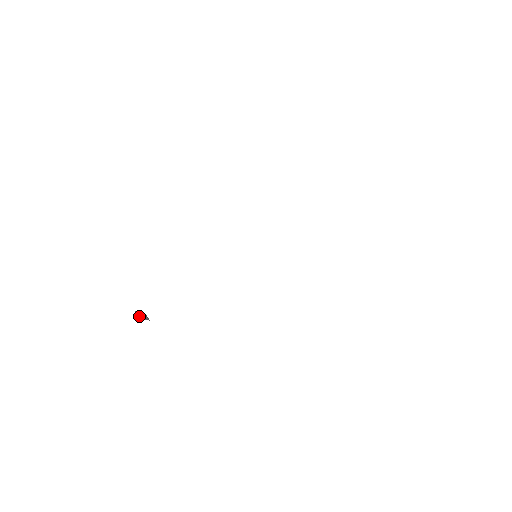
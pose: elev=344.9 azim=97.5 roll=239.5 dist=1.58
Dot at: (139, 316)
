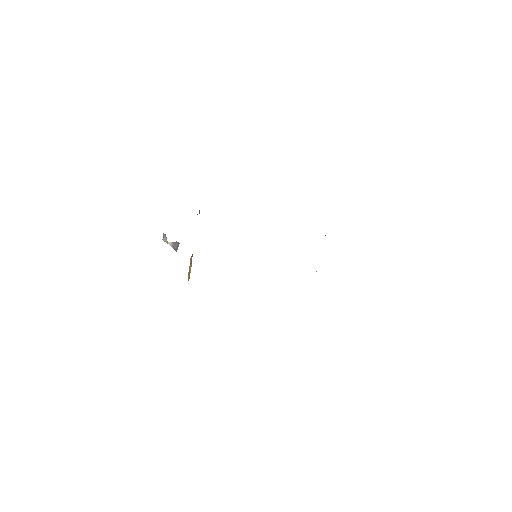
Dot at: (163, 239)
